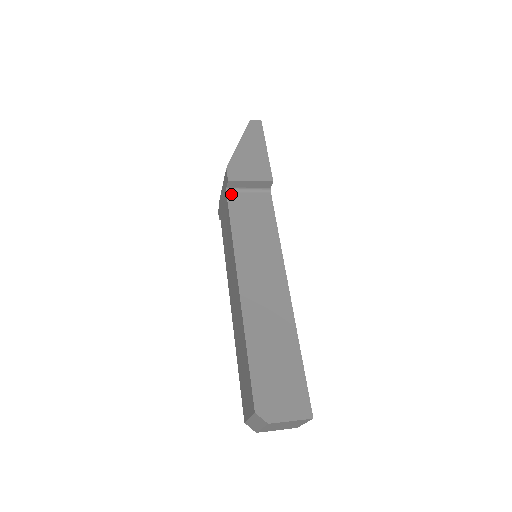
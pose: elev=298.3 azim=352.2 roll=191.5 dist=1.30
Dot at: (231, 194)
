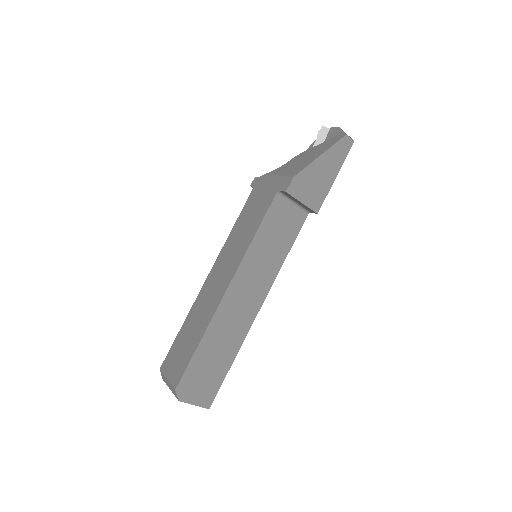
Dot at: (278, 198)
